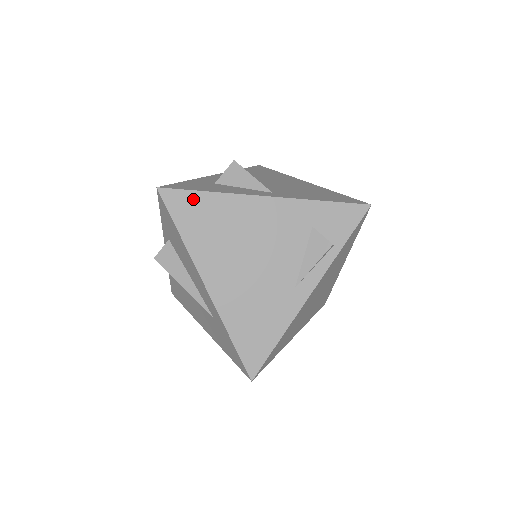
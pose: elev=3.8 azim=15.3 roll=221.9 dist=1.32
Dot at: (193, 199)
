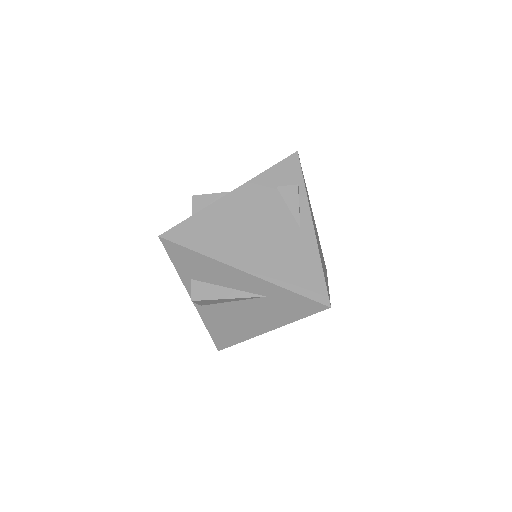
Dot at: (188, 226)
